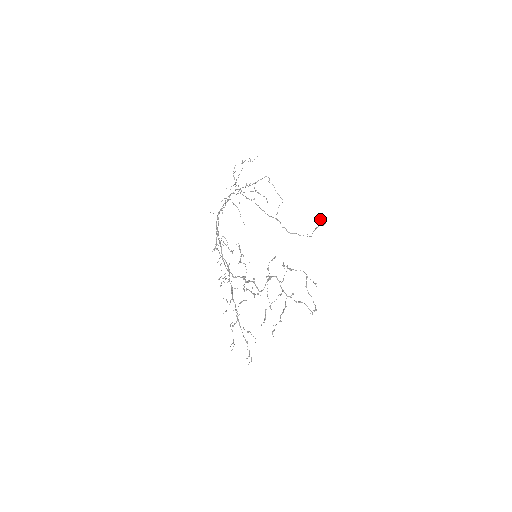
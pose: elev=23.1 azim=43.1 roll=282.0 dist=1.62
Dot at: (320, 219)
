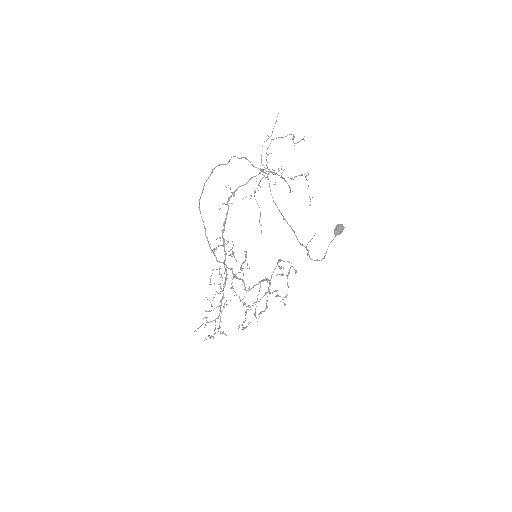
Dot at: (338, 228)
